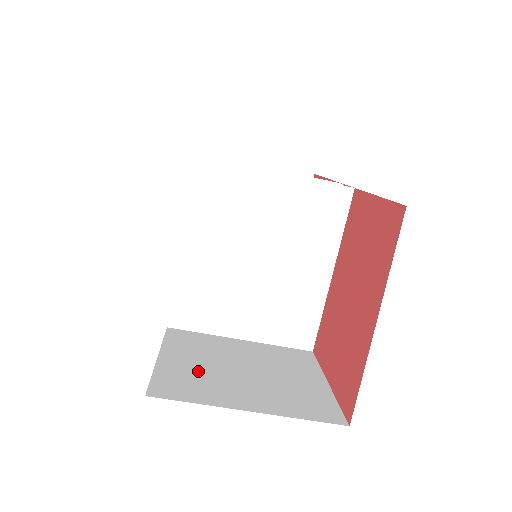
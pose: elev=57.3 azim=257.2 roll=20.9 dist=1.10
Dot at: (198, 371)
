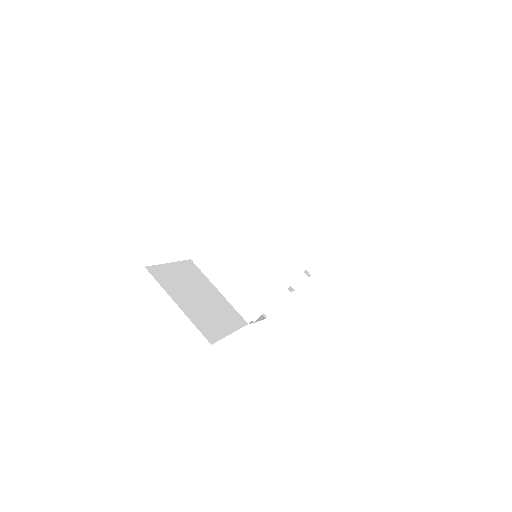
Dot at: (178, 280)
